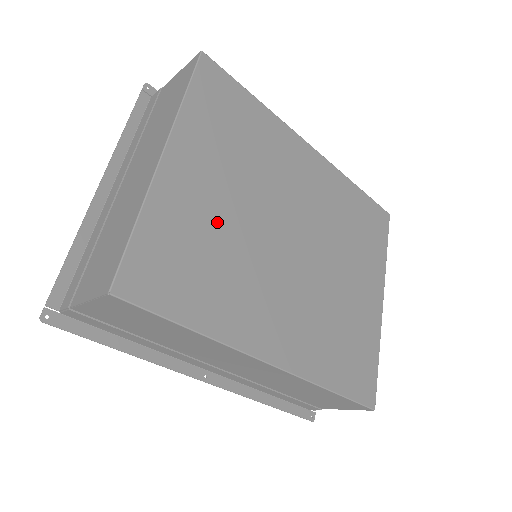
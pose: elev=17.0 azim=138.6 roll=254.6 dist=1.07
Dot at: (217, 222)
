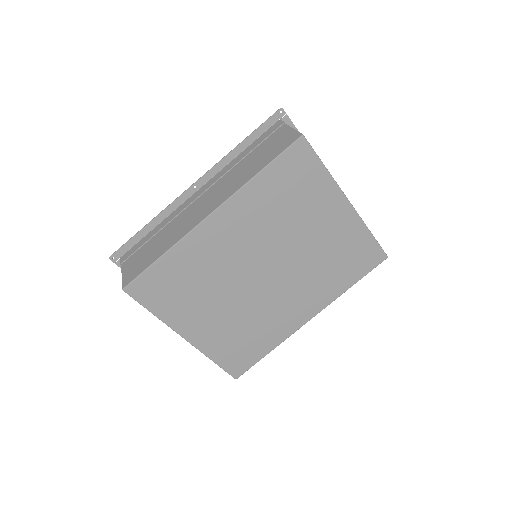
Dot at: (230, 322)
